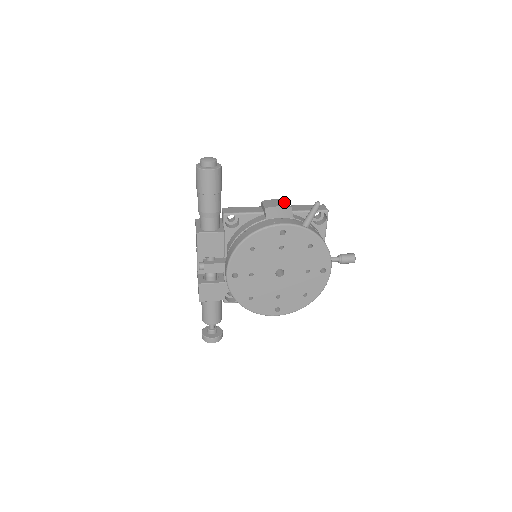
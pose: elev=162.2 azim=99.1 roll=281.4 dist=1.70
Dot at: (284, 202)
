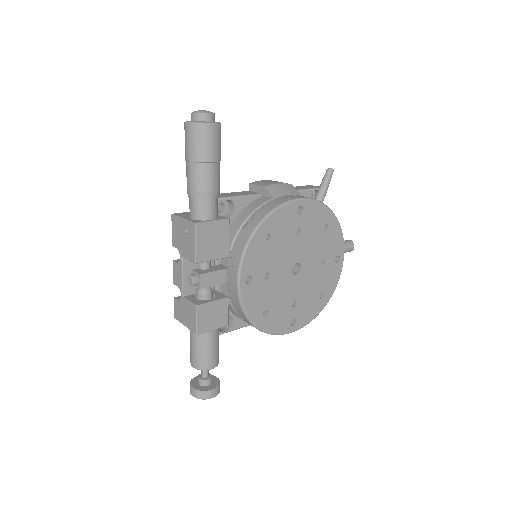
Dot at: (277, 181)
